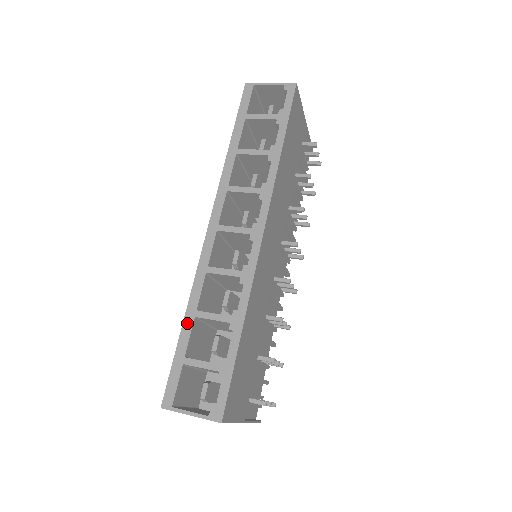
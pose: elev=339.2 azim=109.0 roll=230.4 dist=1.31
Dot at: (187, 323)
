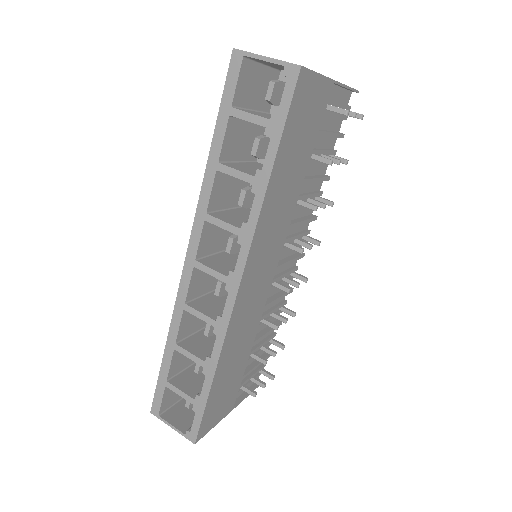
Dot at: (168, 352)
